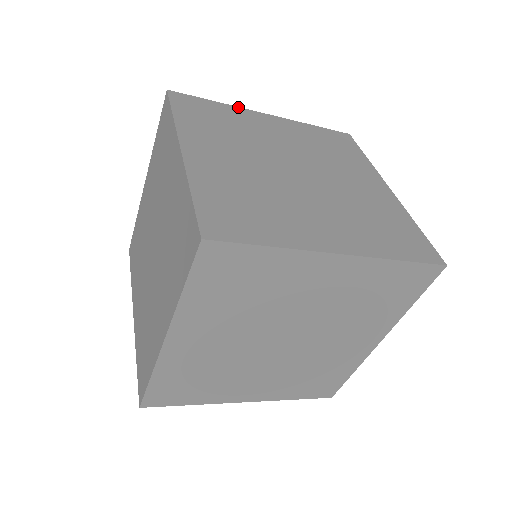
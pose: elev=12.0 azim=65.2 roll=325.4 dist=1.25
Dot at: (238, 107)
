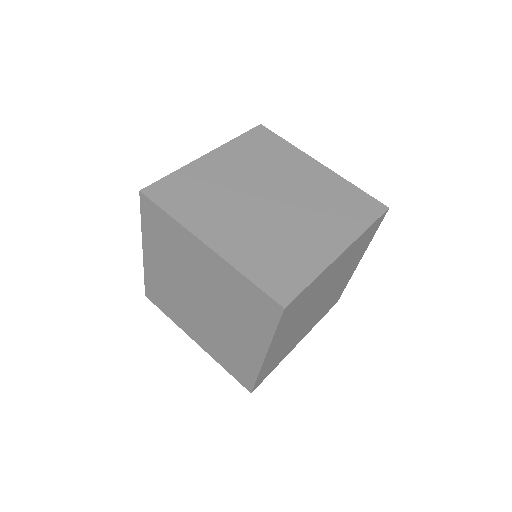
Dot at: (326, 269)
